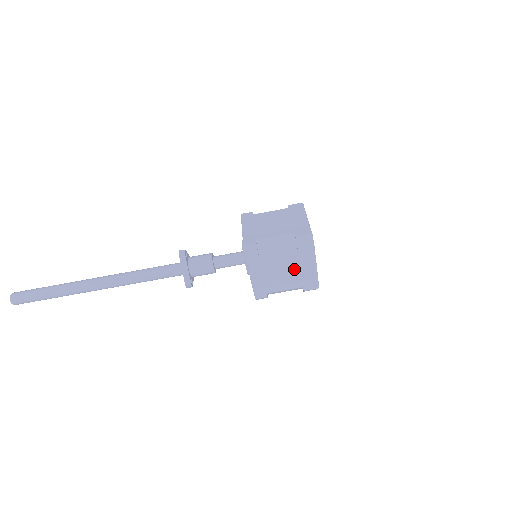
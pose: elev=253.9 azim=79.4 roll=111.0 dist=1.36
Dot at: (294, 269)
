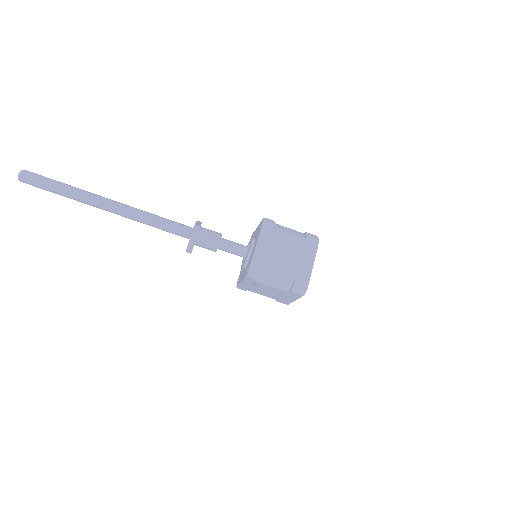
Dot at: (278, 294)
